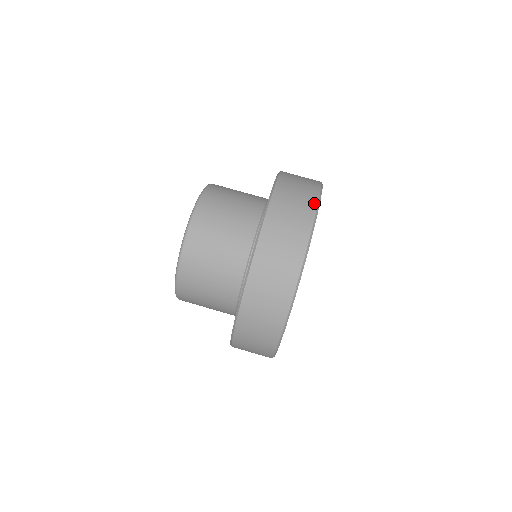
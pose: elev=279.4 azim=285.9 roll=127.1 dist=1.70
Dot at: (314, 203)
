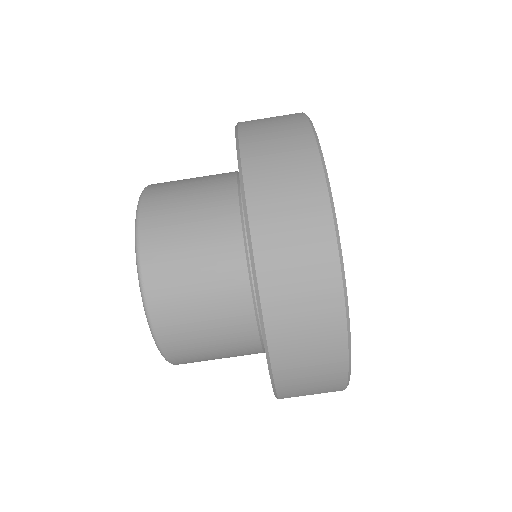
Dot at: (299, 114)
